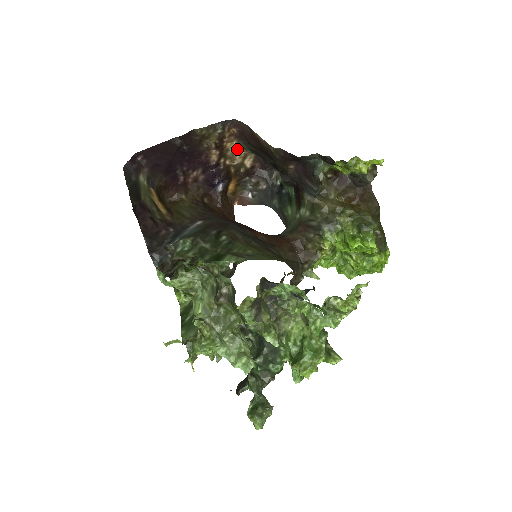
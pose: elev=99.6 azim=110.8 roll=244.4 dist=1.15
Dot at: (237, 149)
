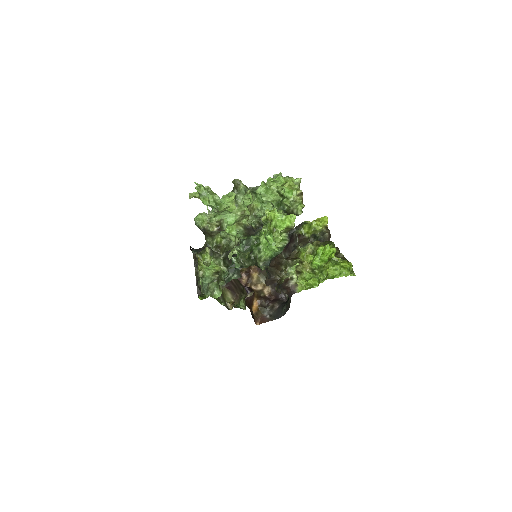
Dot at: (259, 279)
